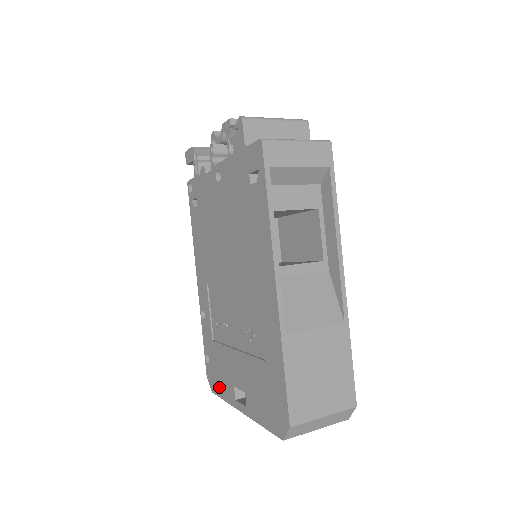
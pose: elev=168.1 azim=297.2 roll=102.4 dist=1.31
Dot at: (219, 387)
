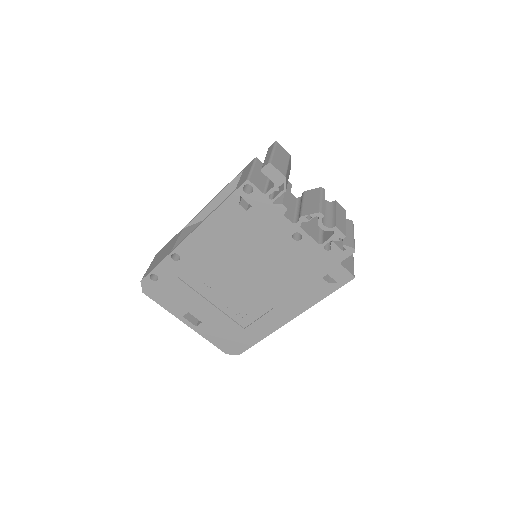
Dot at: (161, 299)
